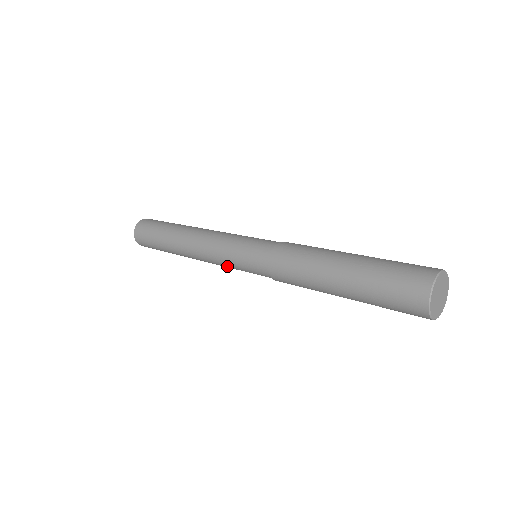
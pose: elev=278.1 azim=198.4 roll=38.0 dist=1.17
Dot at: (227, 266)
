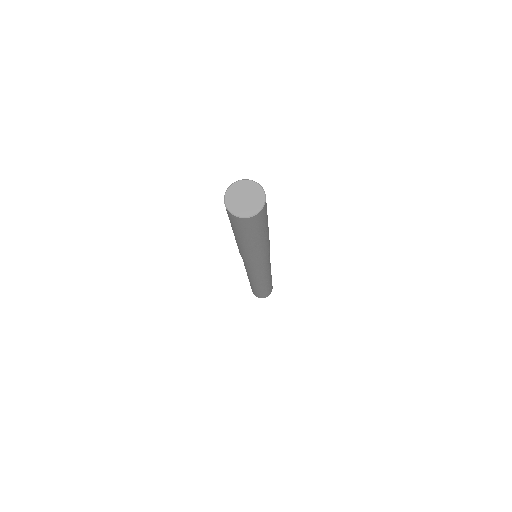
Dot at: (264, 273)
